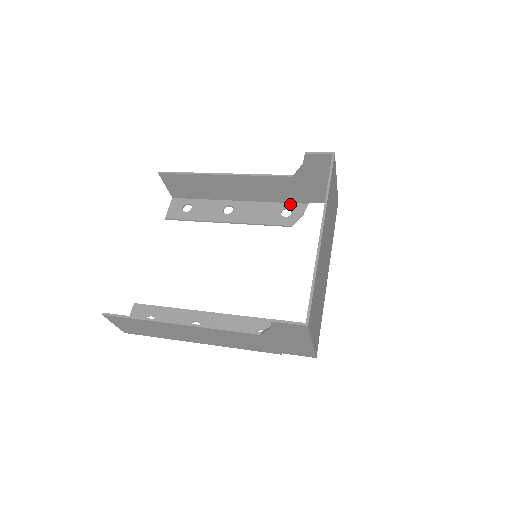
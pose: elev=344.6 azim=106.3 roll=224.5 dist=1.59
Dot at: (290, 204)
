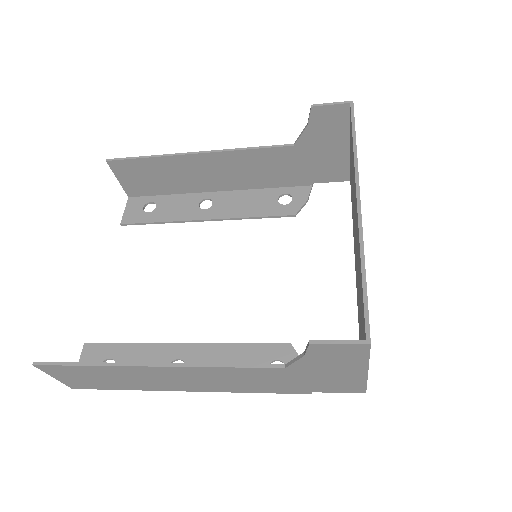
Dot at: (288, 188)
